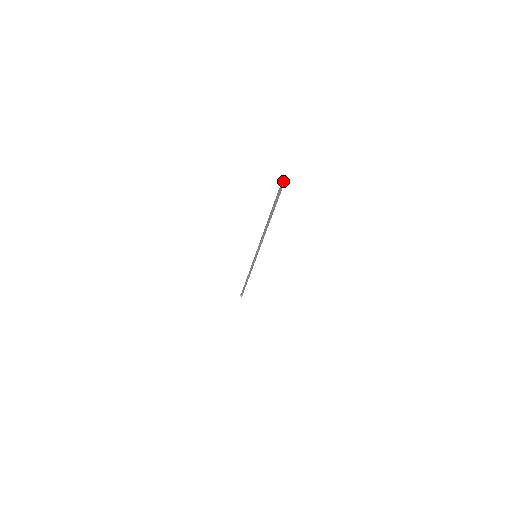
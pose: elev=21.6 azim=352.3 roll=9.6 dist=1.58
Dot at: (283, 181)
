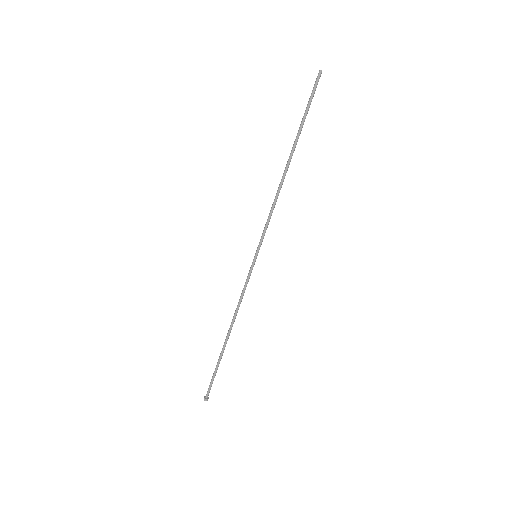
Dot at: (320, 70)
